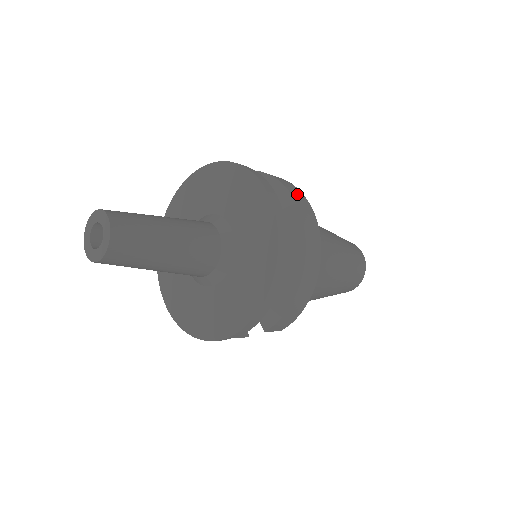
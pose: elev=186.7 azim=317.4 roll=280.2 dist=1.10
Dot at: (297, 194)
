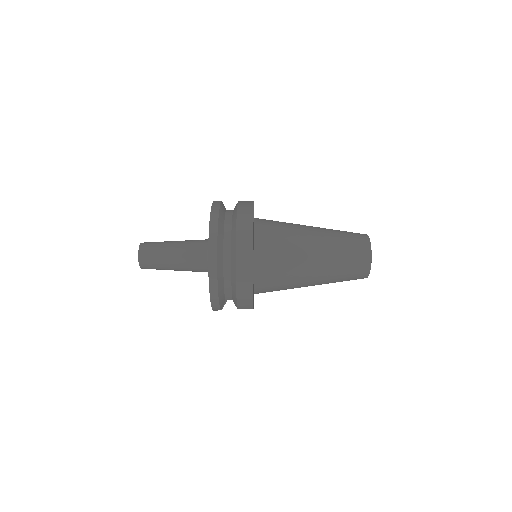
Dot at: (244, 223)
